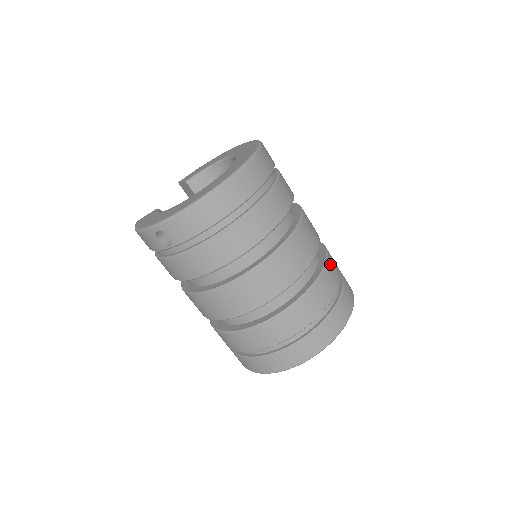
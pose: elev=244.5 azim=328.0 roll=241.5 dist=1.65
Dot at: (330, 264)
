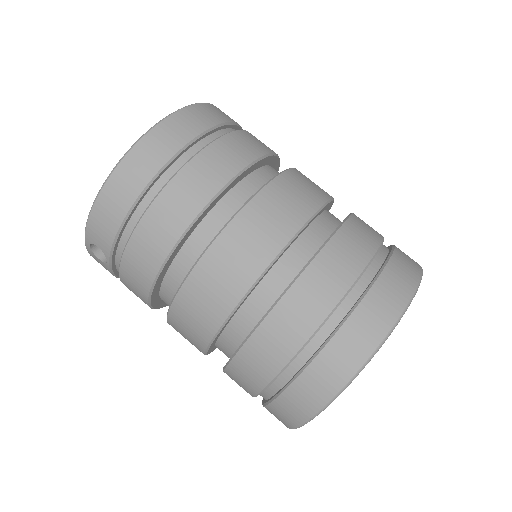
Dot at: (348, 233)
